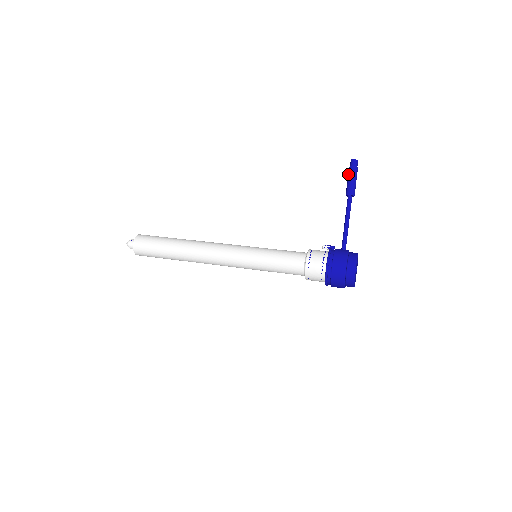
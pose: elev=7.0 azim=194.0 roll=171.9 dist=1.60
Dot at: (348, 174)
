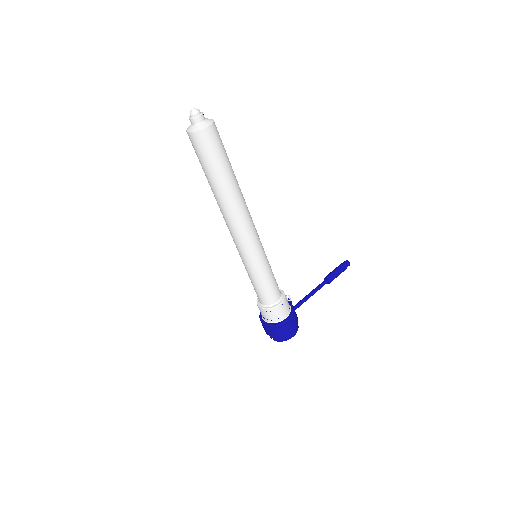
Dot at: (340, 268)
